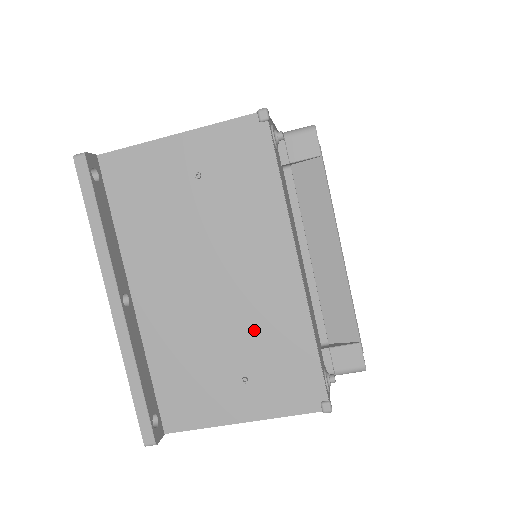
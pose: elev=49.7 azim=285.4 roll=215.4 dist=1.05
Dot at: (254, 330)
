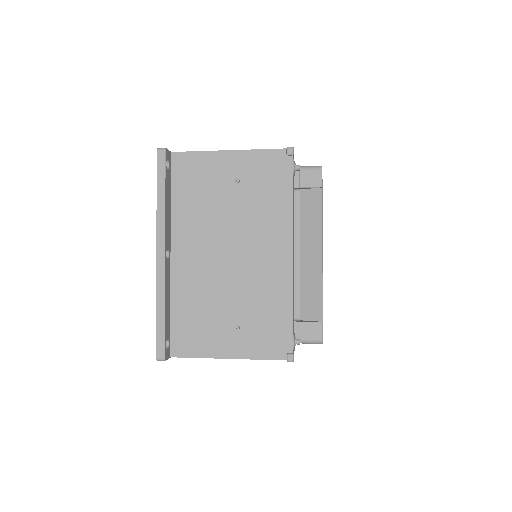
Dot at: (252, 294)
